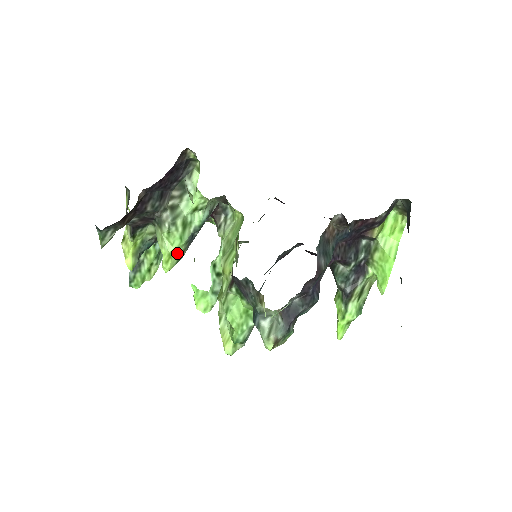
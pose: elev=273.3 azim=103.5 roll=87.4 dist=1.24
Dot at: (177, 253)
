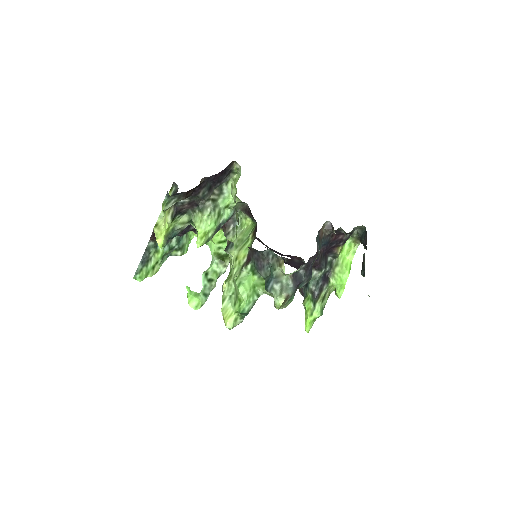
Dot at: (209, 234)
